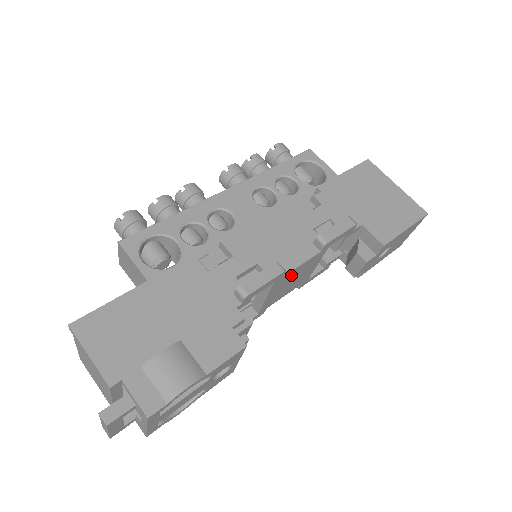
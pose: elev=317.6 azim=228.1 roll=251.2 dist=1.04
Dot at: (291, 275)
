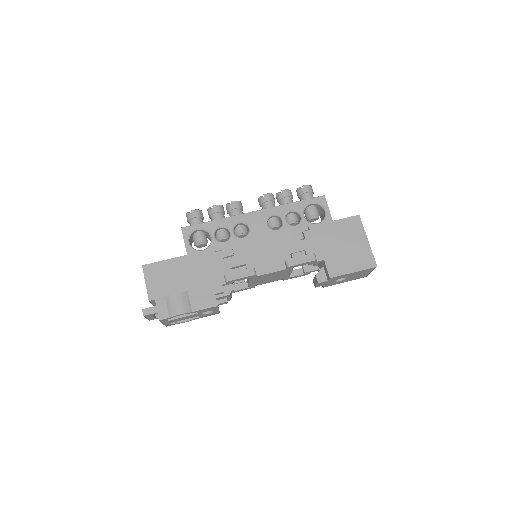
Dot at: (265, 276)
